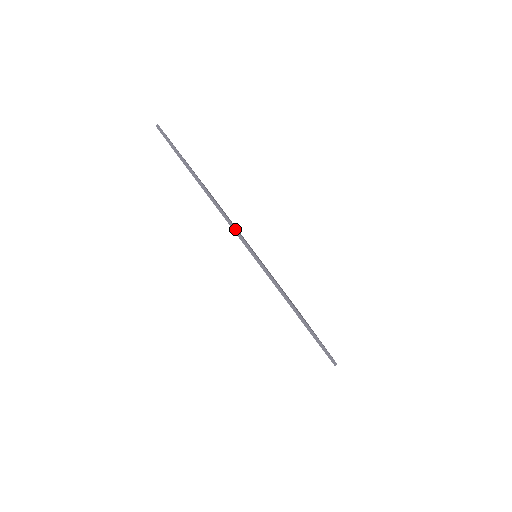
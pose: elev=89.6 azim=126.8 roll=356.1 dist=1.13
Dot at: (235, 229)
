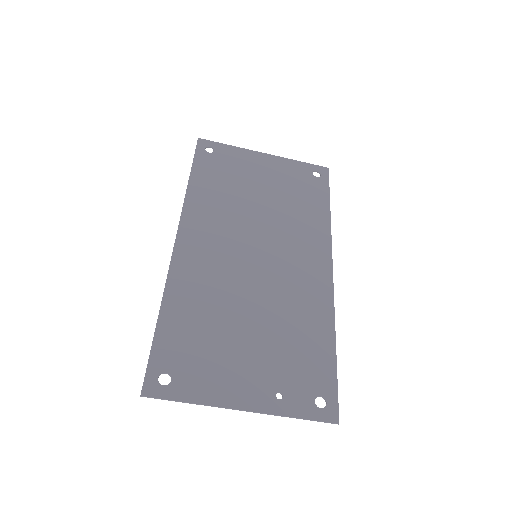
Dot at: (232, 409)
